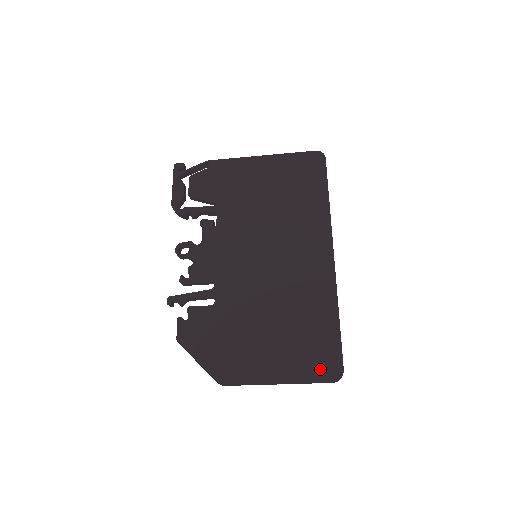
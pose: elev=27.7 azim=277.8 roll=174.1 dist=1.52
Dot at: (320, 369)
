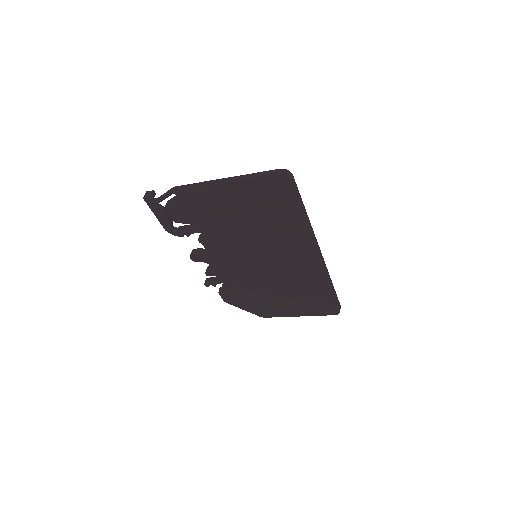
Dot at: (324, 311)
